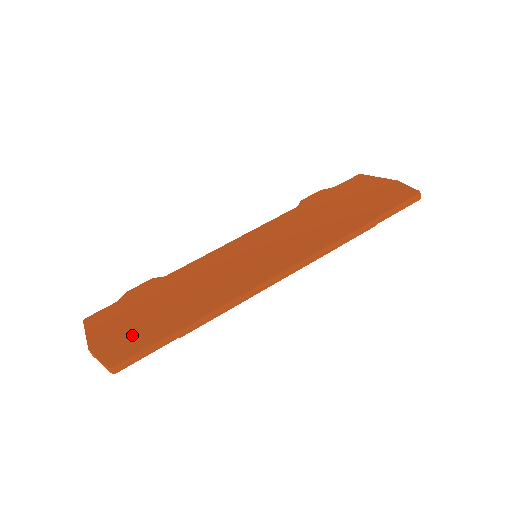
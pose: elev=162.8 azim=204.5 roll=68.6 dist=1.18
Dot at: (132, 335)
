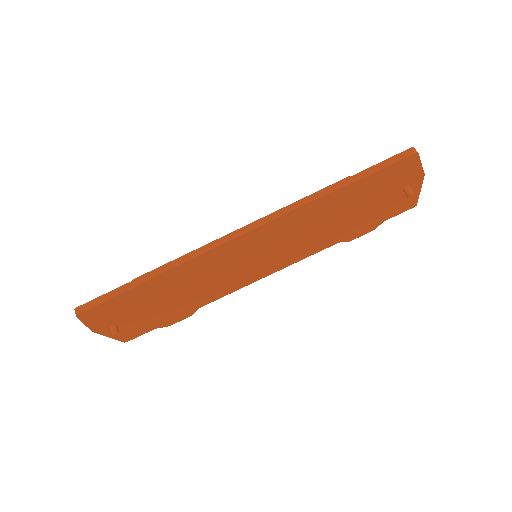
Dot at: occluded
